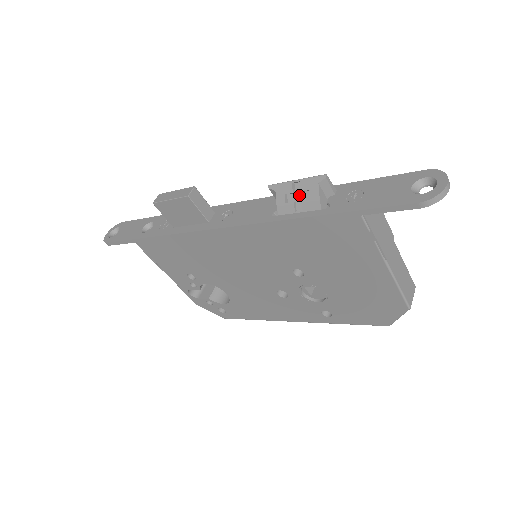
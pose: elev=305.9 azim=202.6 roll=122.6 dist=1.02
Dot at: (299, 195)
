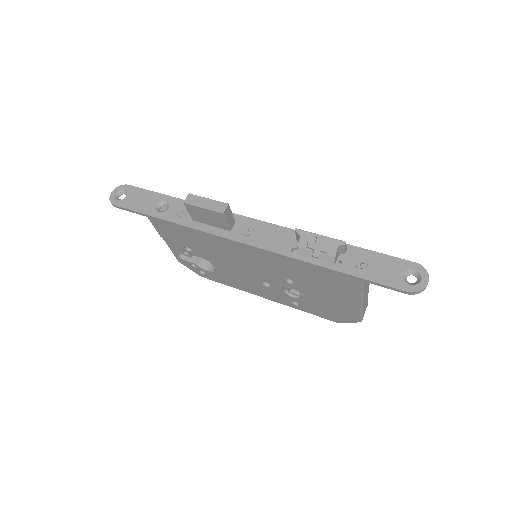
Dot at: (319, 245)
